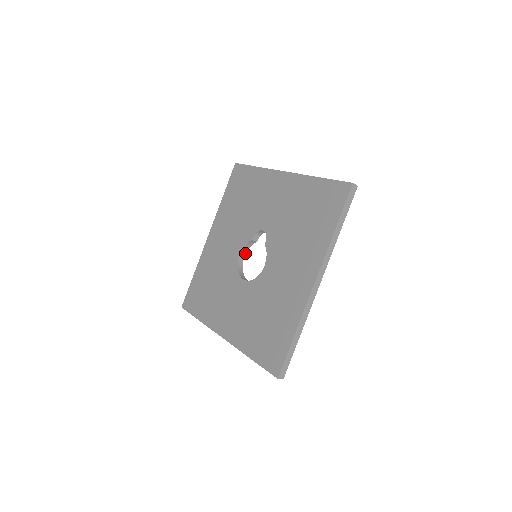
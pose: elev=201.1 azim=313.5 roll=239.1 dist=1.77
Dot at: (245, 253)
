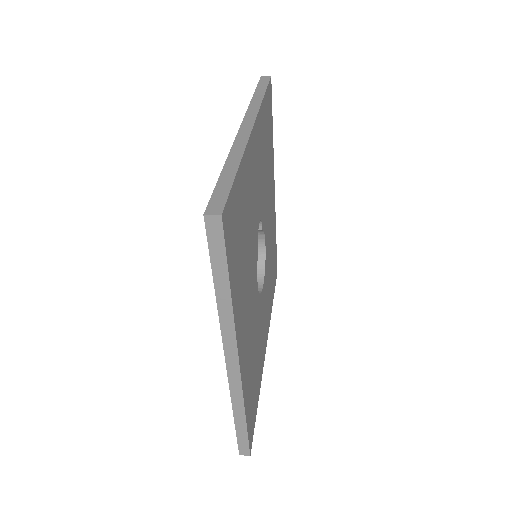
Dot at: (264, 239)
